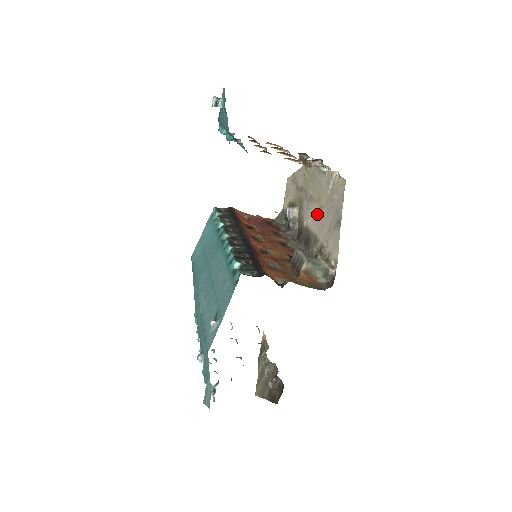
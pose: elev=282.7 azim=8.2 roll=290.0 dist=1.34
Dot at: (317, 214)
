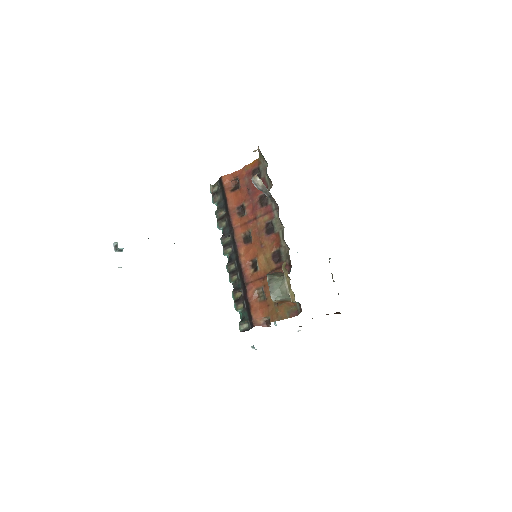
Dot at: occluded
